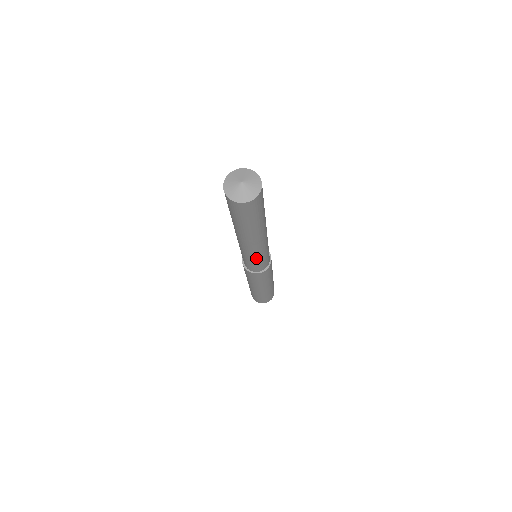
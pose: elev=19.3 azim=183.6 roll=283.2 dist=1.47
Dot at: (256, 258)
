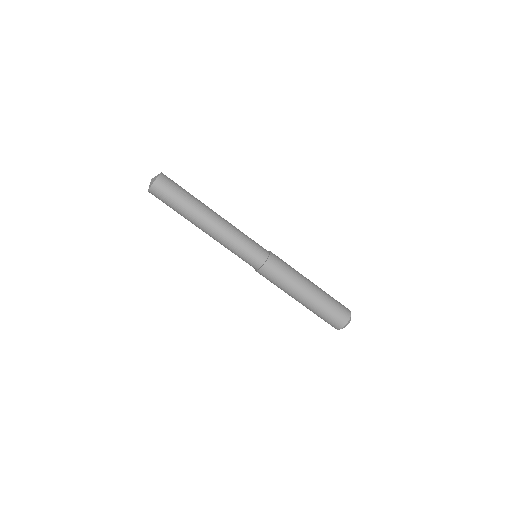
Dot at: (231, 249)
